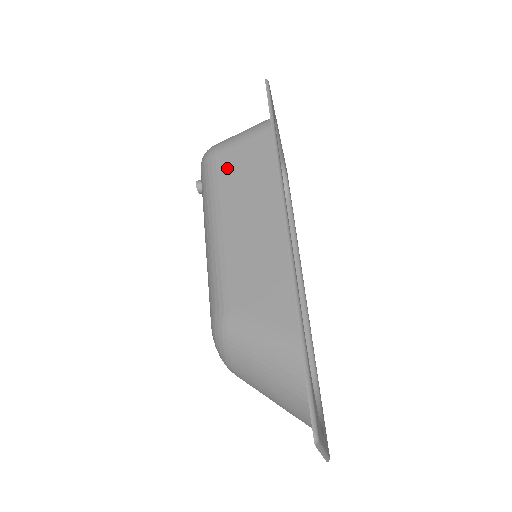
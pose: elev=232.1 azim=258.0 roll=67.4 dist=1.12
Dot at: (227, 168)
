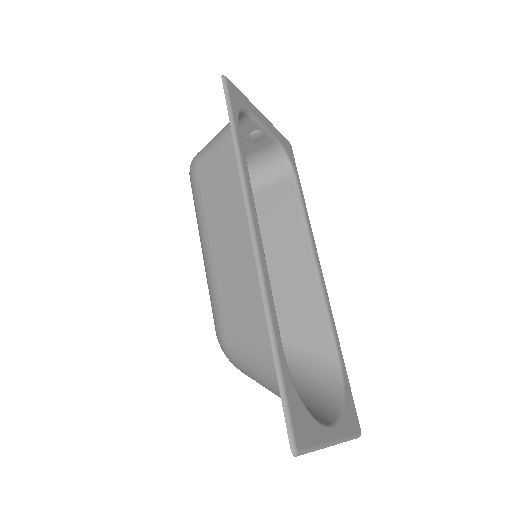
Dot at: (206, 180)
